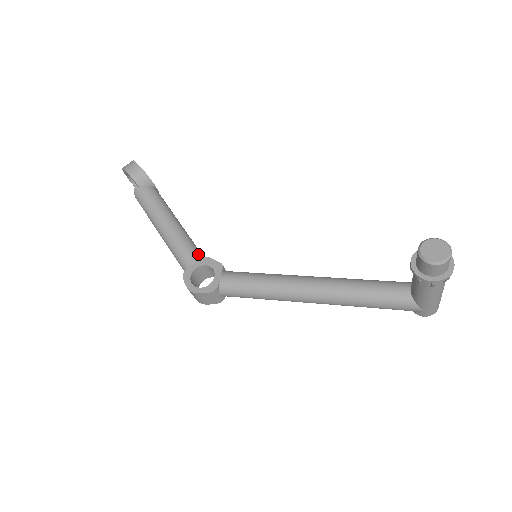
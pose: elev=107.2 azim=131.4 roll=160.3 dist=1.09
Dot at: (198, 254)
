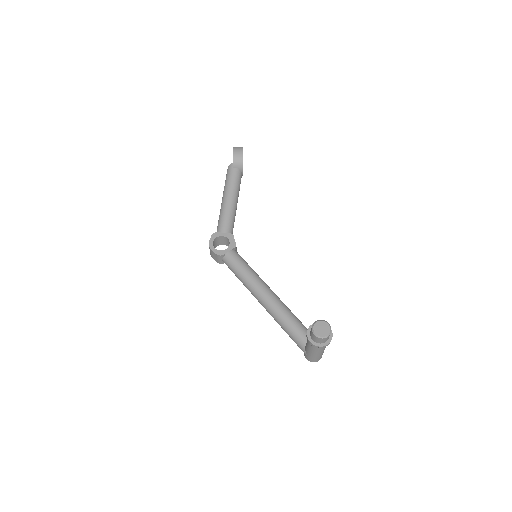
Dot at: (230, 229)
